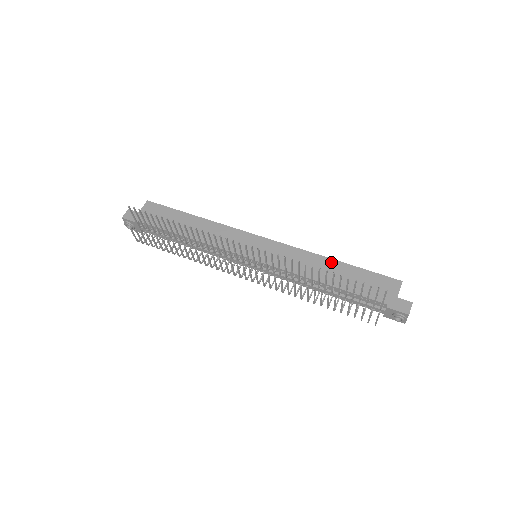
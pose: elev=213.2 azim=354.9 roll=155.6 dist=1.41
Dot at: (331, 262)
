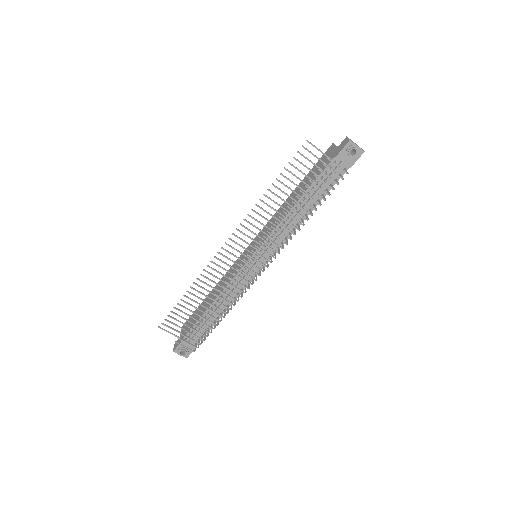
Dot at: (291, 195)
